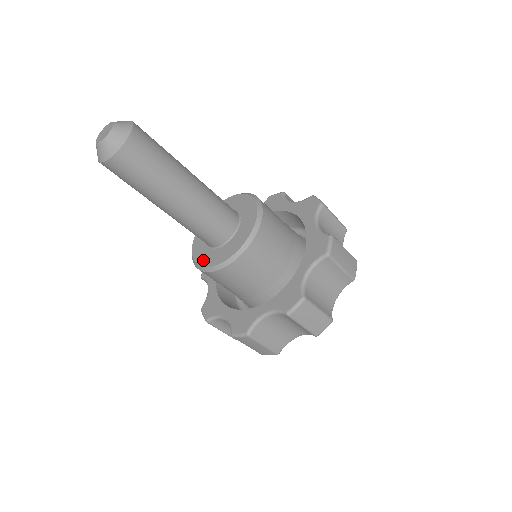
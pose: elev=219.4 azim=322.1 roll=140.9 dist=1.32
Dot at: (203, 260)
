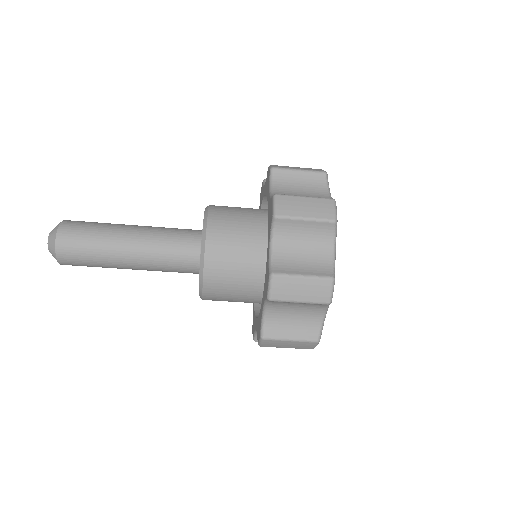
Dot at: occluded
